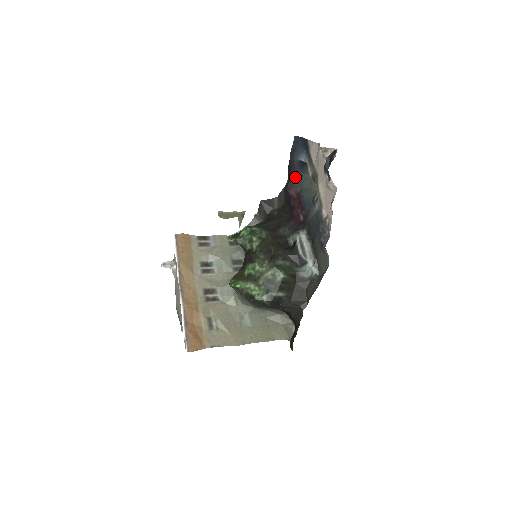
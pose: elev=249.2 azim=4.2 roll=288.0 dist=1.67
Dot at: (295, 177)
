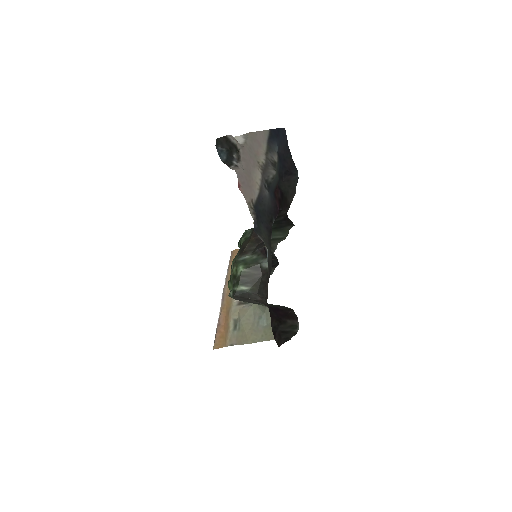
Dot at: (279, 169)
